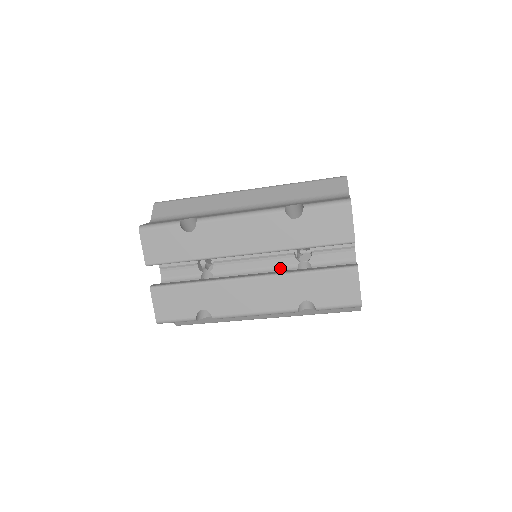
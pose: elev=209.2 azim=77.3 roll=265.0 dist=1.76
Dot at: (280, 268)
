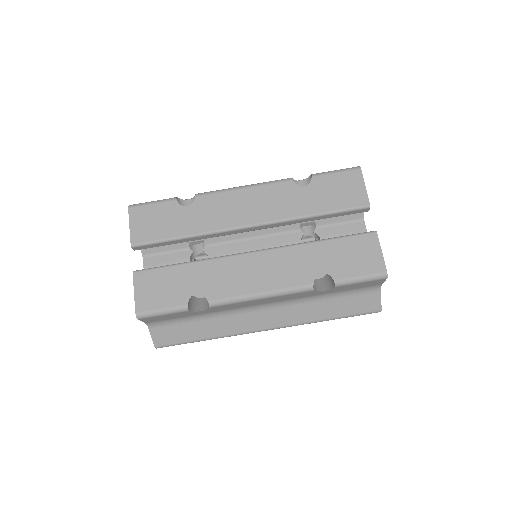
Dot at: occluded
